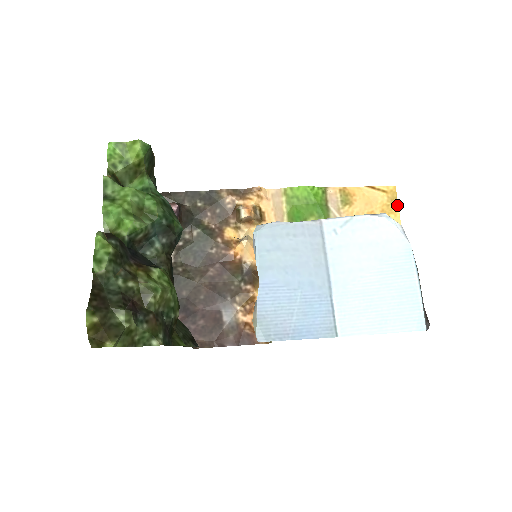
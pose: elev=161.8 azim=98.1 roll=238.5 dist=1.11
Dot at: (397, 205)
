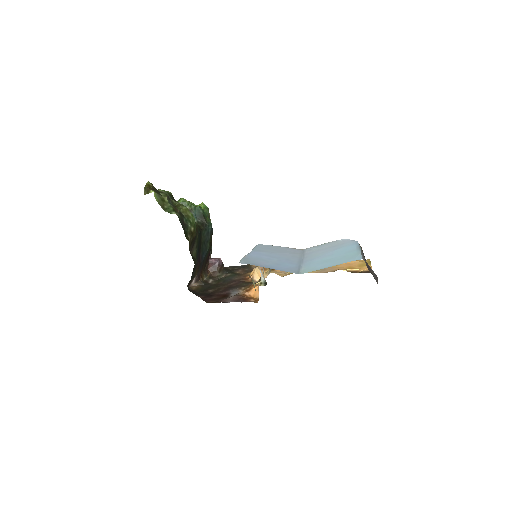
Dot at: (370, 264)
